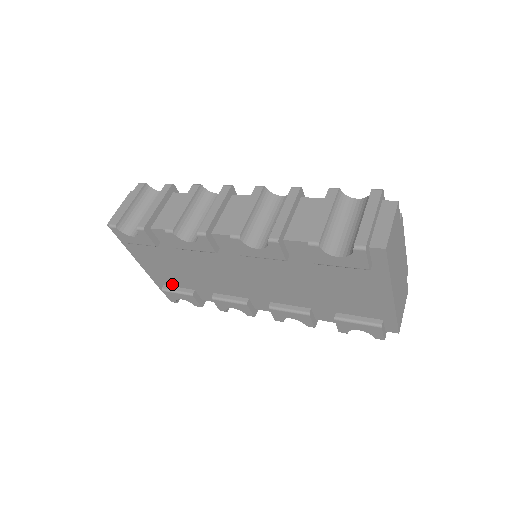
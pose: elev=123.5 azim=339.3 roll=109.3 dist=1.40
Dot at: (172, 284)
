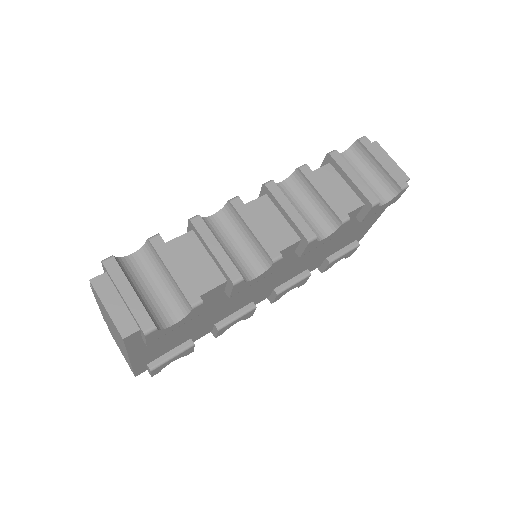
Dot at: (162, 354)
